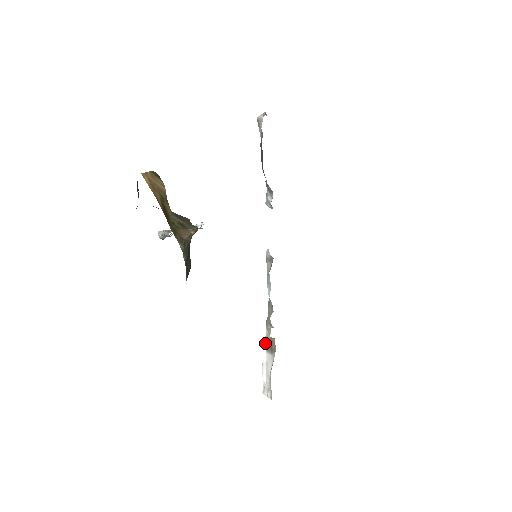
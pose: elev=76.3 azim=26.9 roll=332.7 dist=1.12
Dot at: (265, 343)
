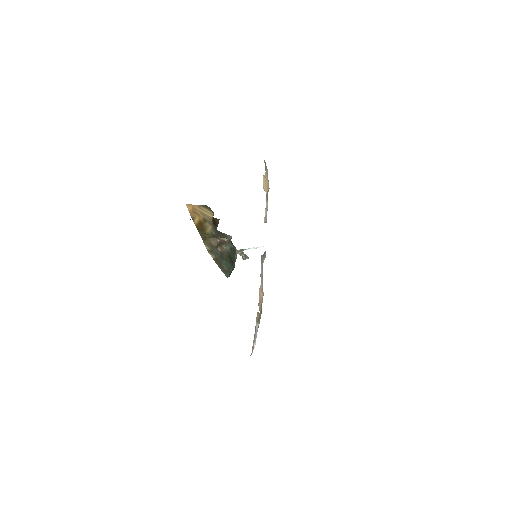
Dot at: occluded
